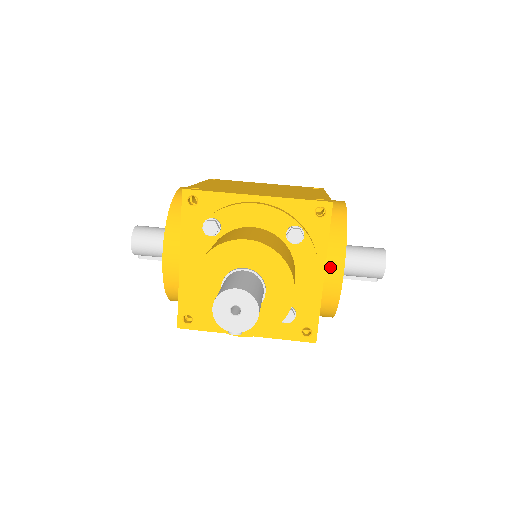
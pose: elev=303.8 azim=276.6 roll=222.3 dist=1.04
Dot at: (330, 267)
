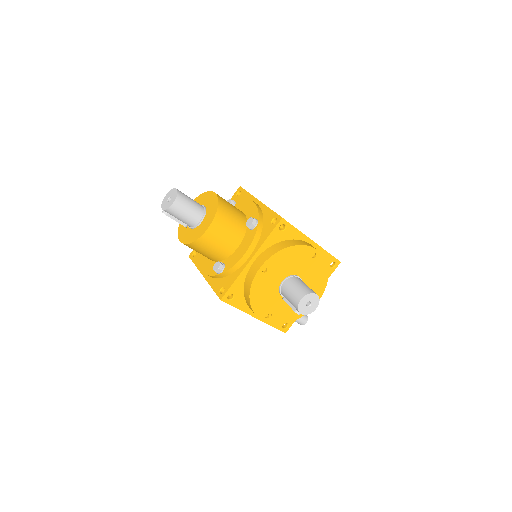
Dot at: (259, 259)
